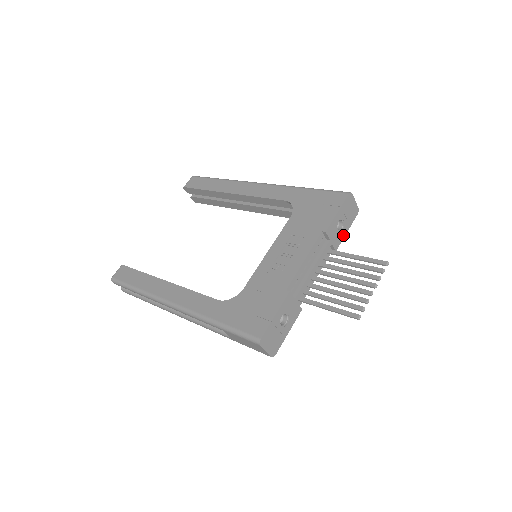
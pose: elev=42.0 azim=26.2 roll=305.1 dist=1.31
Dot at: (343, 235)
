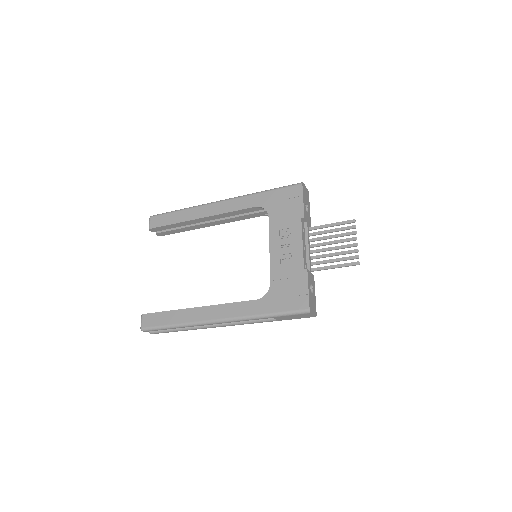
Dot at: (309, 213)
